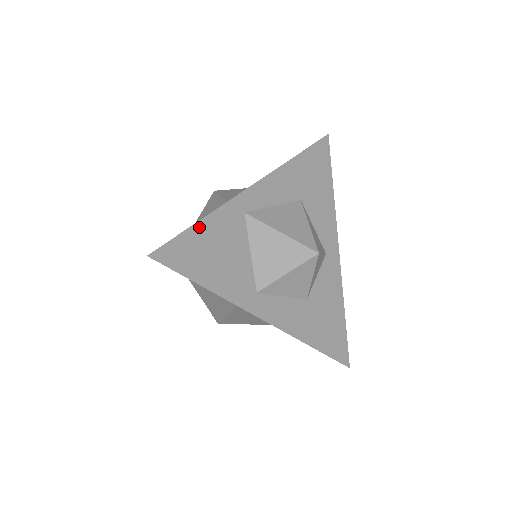
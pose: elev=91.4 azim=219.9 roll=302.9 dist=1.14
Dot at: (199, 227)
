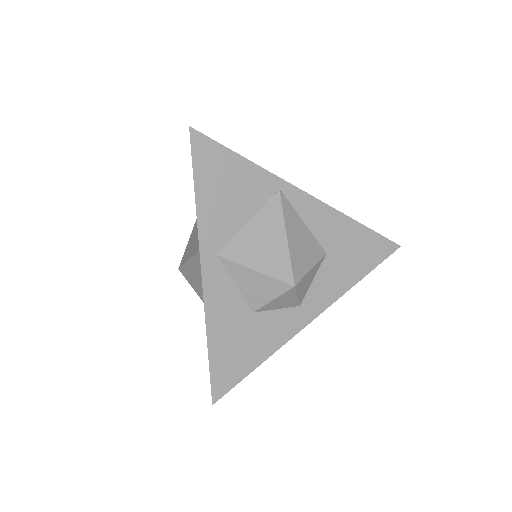
Dot at: occluded
